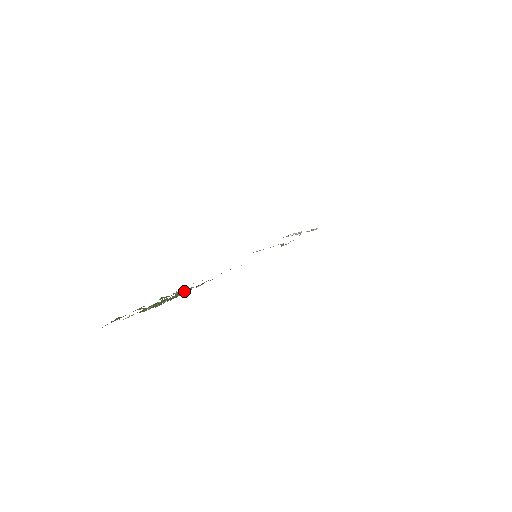
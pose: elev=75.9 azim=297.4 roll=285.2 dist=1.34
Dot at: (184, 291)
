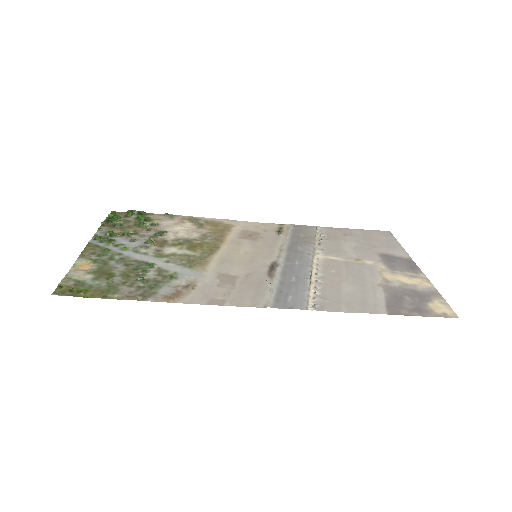
Dot at: (155, 234)
